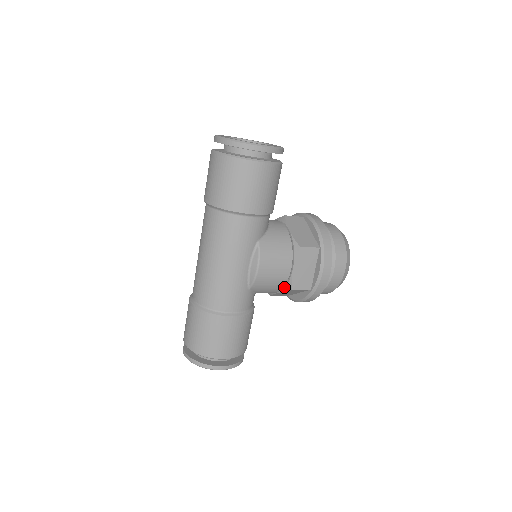
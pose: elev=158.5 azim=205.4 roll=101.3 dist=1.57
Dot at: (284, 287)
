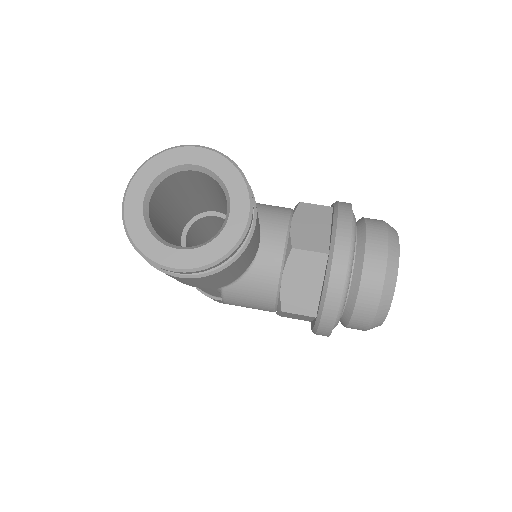
Dot at: occluded
